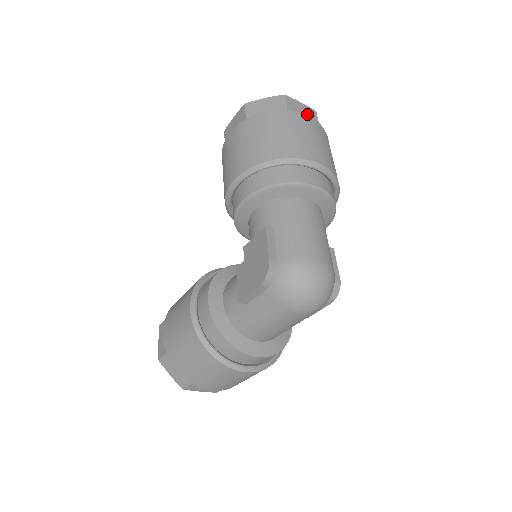
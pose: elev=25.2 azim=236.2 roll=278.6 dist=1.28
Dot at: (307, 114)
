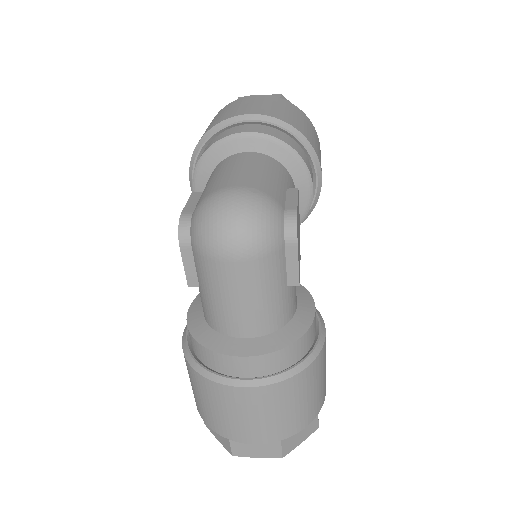
Dot at: occluded
